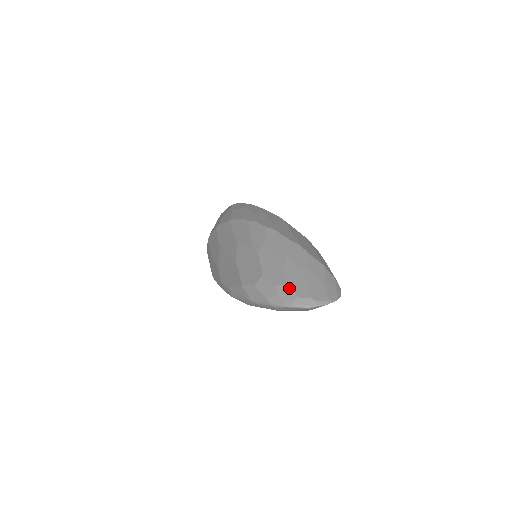
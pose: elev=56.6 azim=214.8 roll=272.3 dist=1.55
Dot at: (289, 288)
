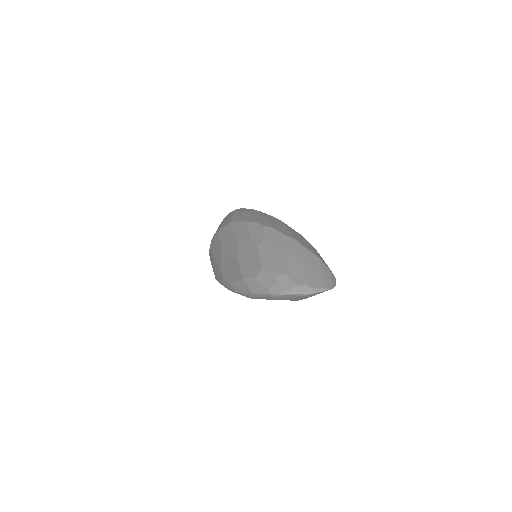
Dot at: (287, 277)
